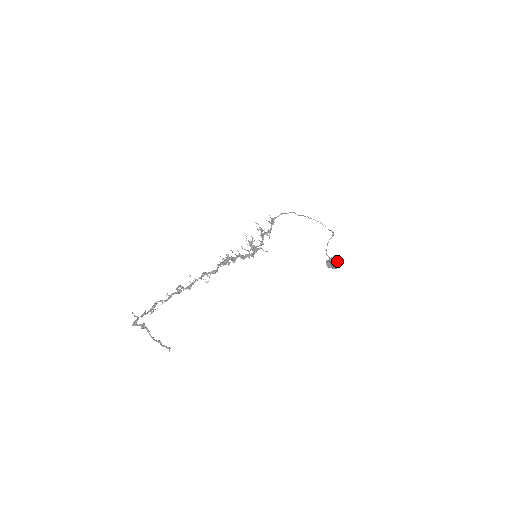
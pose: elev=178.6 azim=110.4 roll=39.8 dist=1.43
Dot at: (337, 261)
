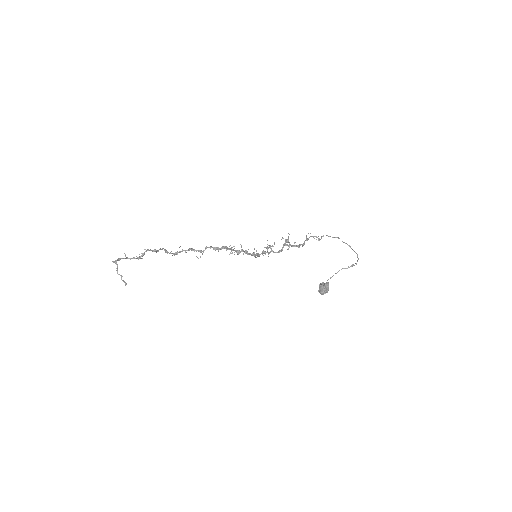
Dot at: (323, 287)
